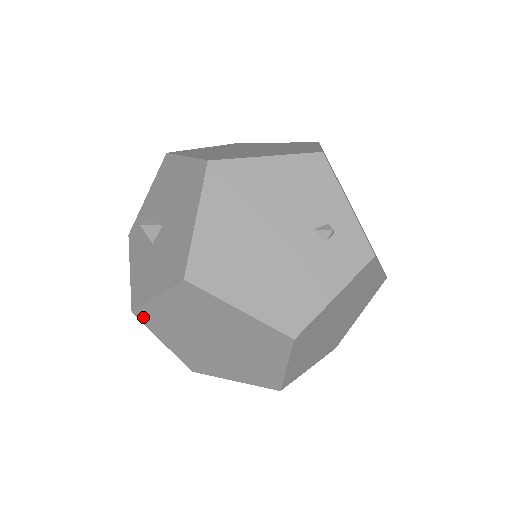
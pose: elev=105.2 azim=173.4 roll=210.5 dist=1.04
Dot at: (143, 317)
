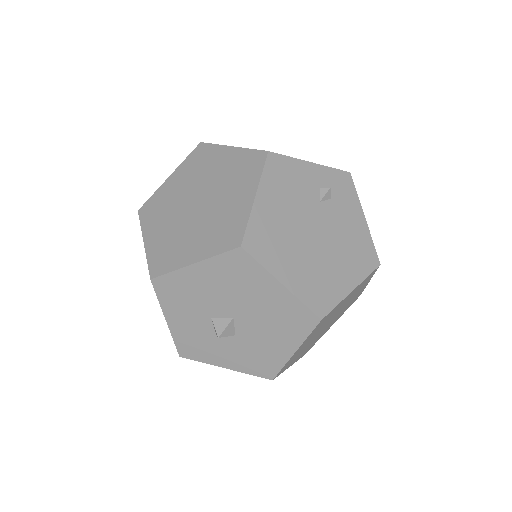
Dot at: (280, 372)
